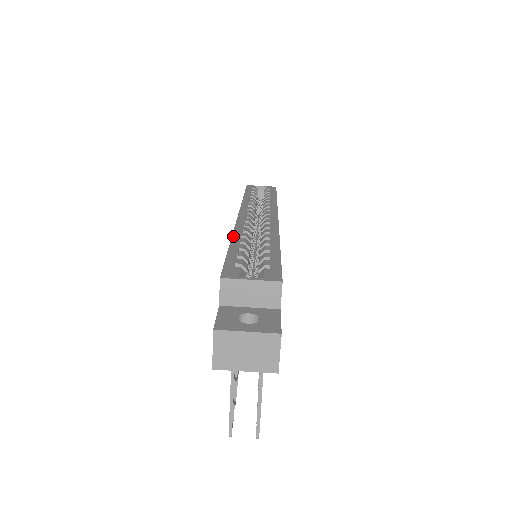
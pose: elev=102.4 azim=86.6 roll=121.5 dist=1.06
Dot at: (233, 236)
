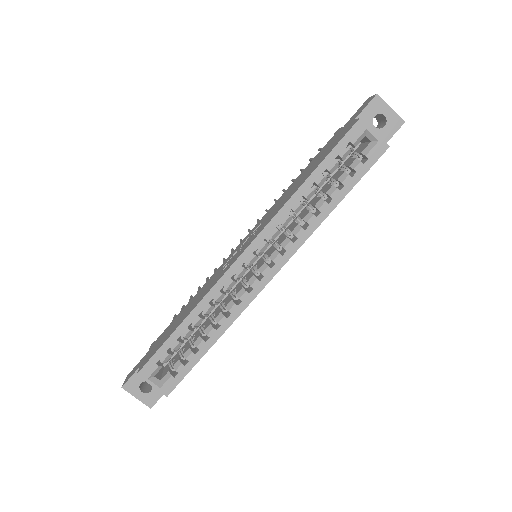
Dot at: (195, 309)
